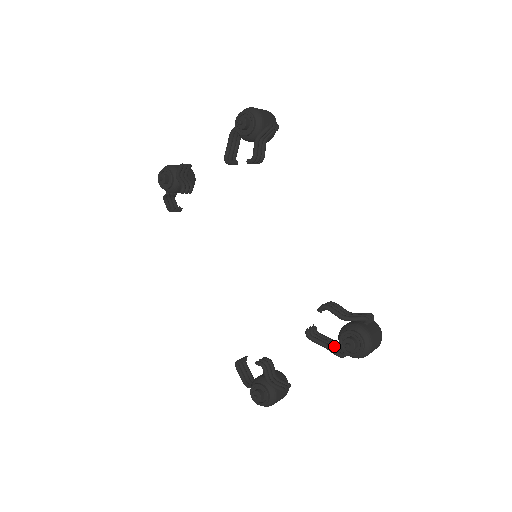
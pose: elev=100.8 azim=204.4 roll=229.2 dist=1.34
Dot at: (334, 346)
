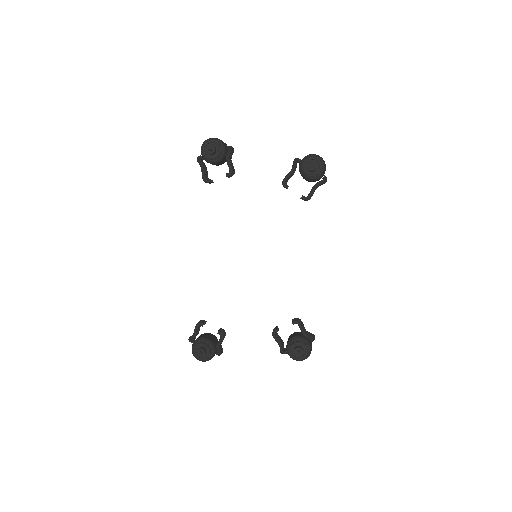
Dot at: (283, 346)
